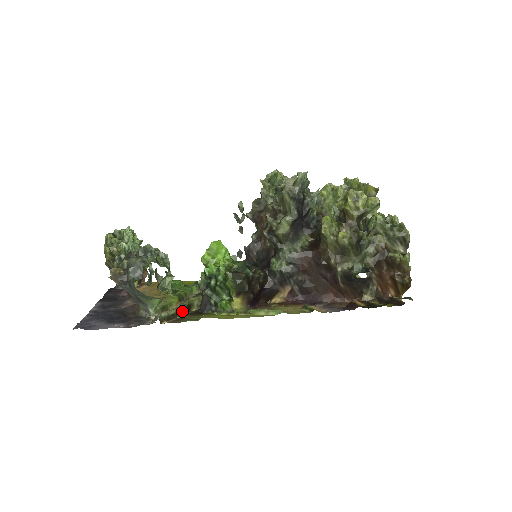
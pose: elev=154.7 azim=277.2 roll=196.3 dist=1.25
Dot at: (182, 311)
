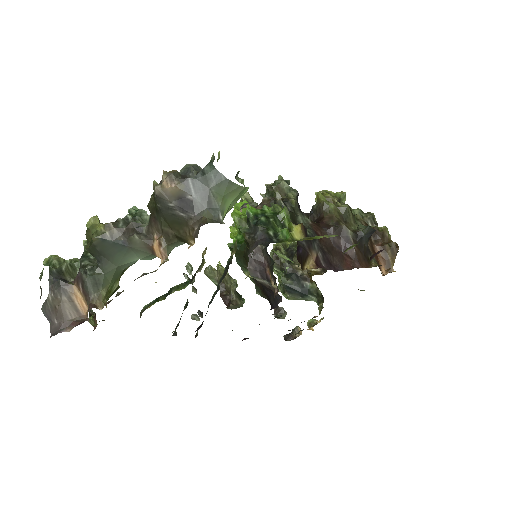
Dot at: occluded
